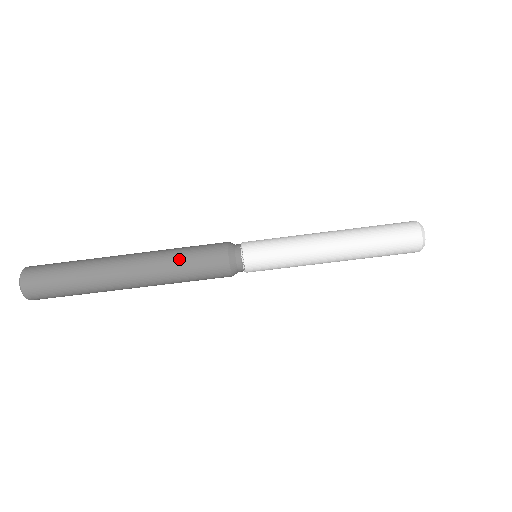
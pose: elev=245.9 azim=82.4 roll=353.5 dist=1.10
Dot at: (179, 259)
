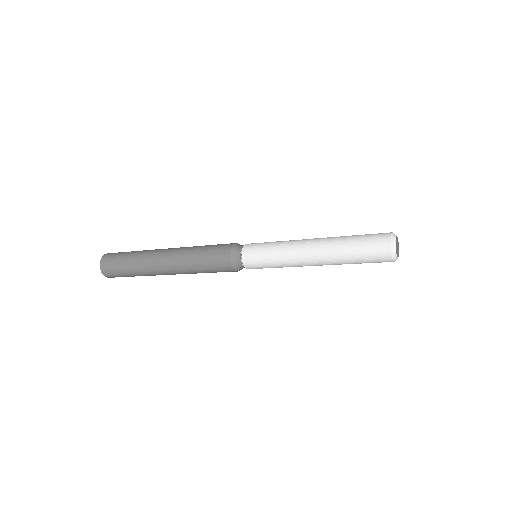
Dot at: (196, 256)
